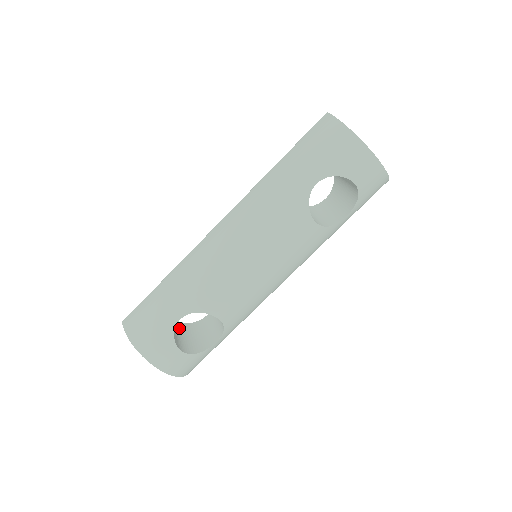
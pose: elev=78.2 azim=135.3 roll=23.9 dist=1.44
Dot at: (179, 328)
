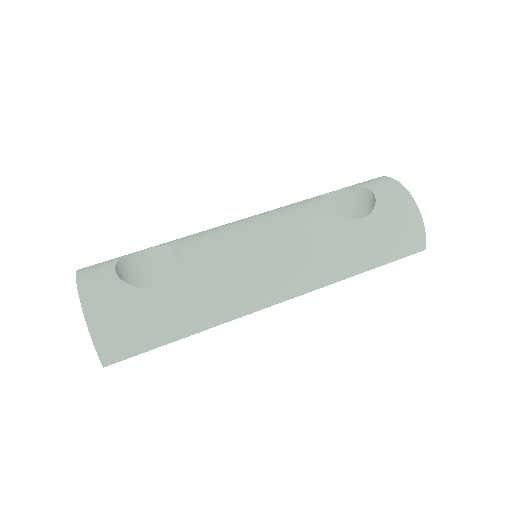
Dot at: occluded
